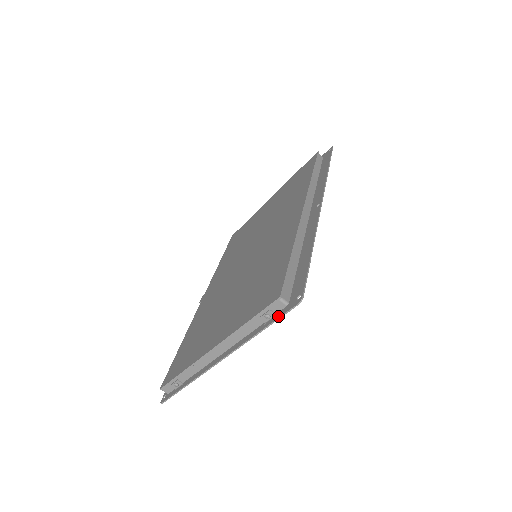
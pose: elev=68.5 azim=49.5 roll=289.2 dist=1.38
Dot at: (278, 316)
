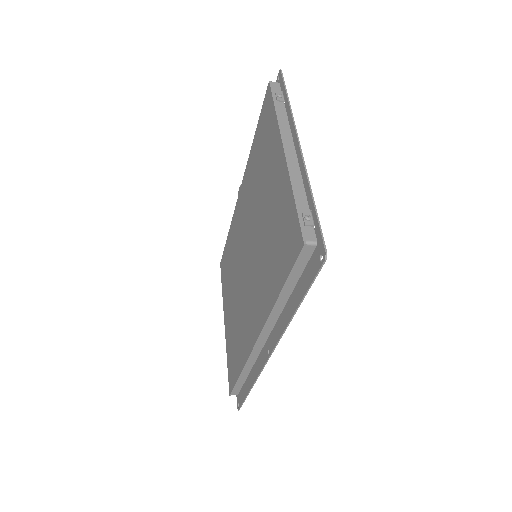
Dot at: occluded
